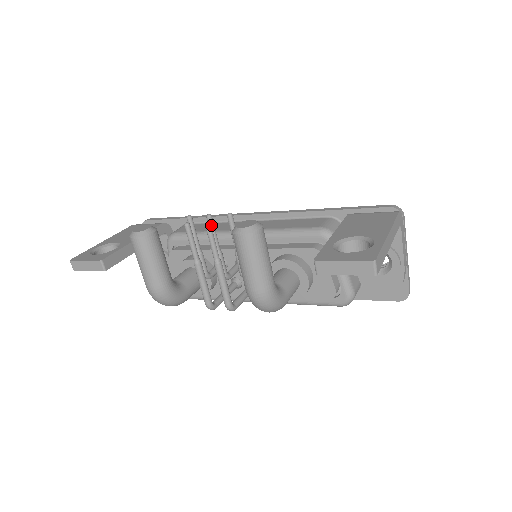
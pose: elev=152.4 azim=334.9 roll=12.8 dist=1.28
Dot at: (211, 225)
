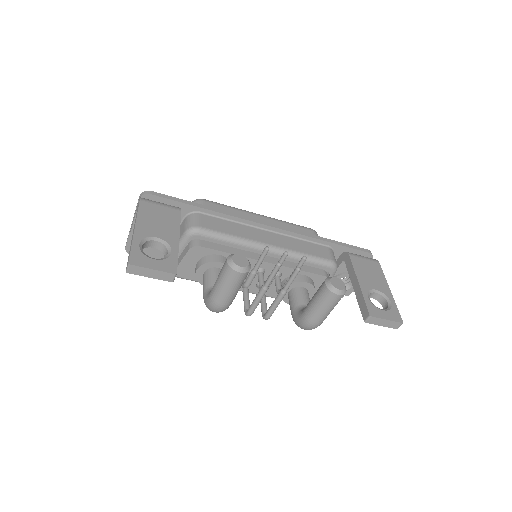
Dot at: (284, 260)
